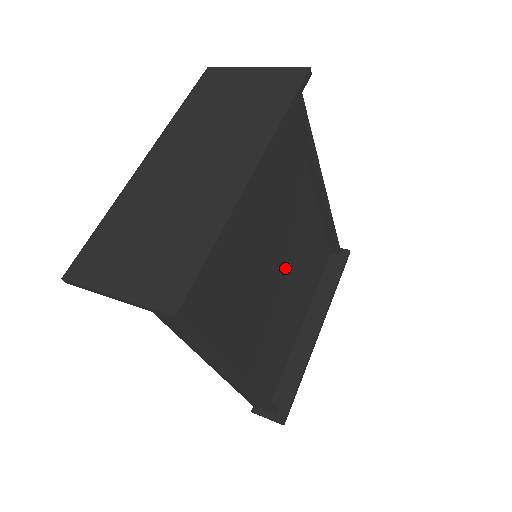
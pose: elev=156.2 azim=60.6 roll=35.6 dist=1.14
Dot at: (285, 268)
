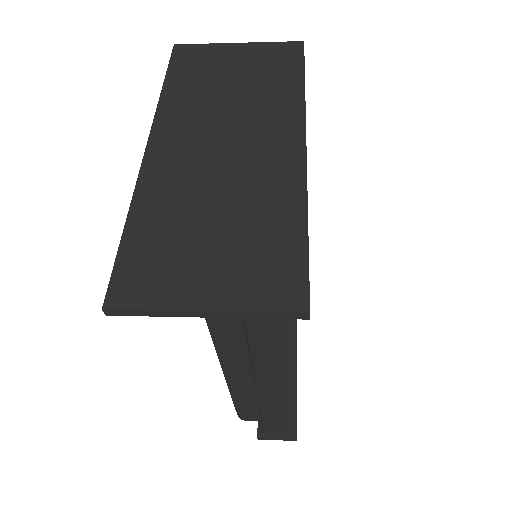
Dot at: occluded
